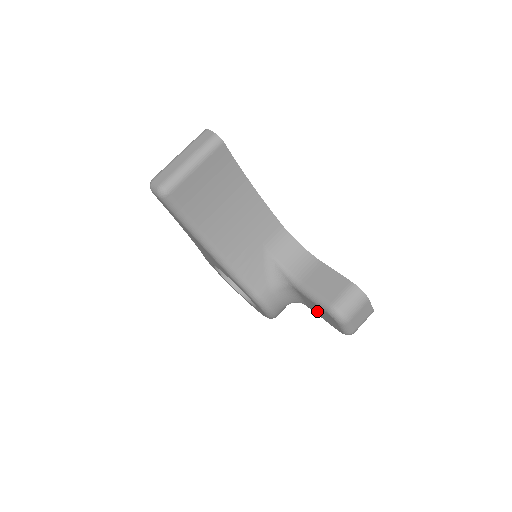
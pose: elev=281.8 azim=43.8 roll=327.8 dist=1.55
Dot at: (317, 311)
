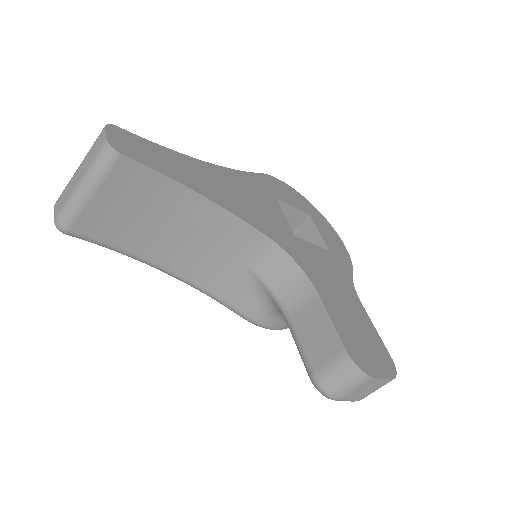
Dot at: occluded
